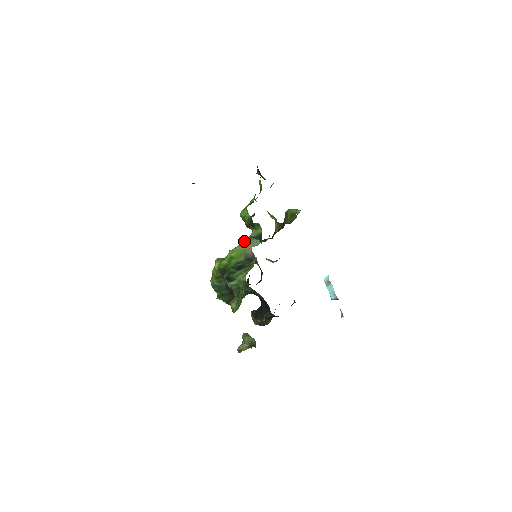
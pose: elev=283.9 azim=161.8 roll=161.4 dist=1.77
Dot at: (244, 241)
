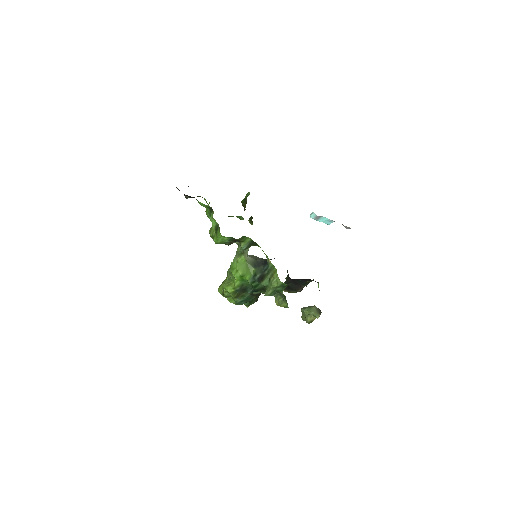
Dot at: (238, 256)
